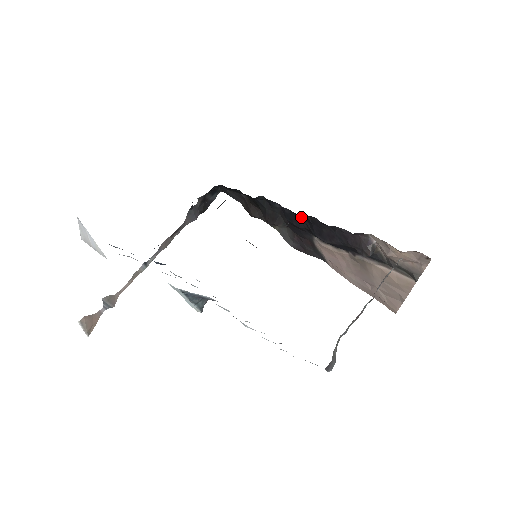
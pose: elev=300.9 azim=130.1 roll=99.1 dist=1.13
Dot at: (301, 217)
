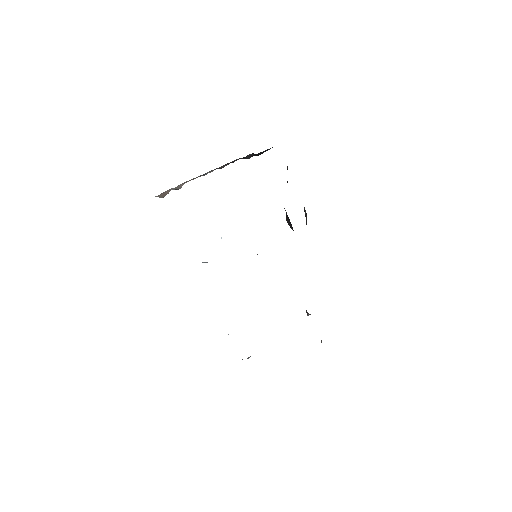
Dot at: occluded
